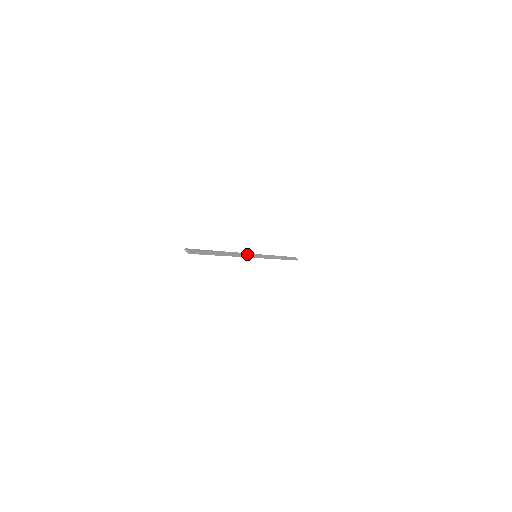
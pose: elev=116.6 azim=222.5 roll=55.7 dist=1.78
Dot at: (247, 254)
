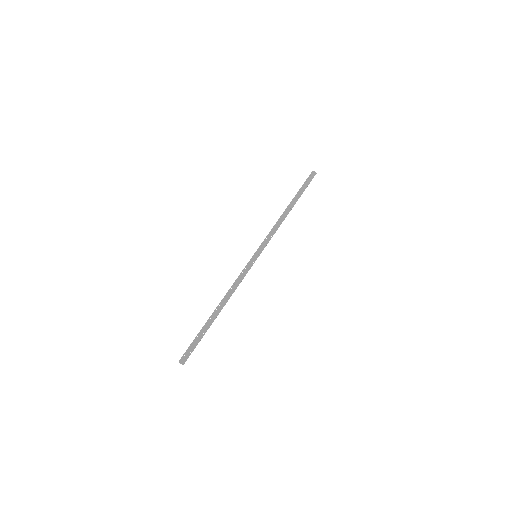
Dot at: (244, 270)
